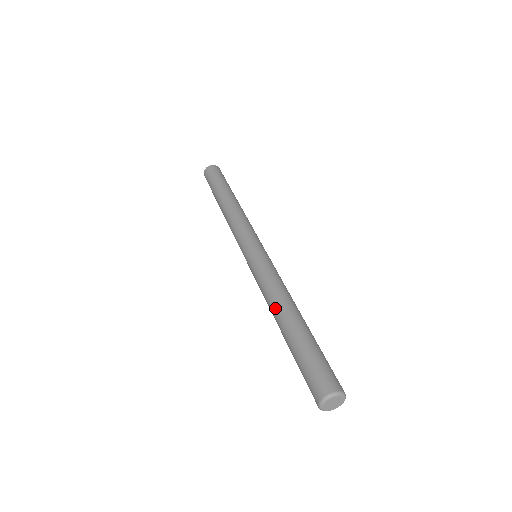
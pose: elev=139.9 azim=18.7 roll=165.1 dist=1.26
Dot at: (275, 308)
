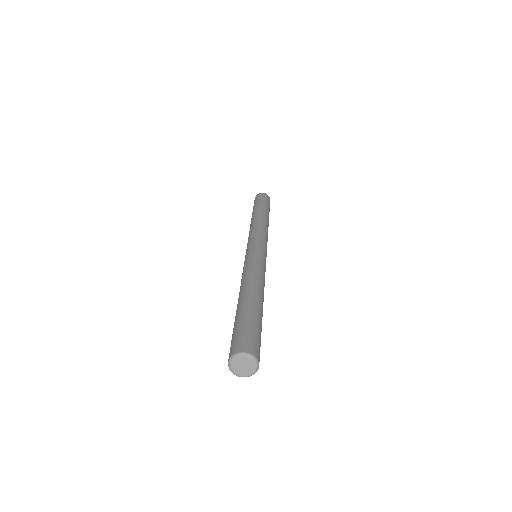
Dot at: (252, 284)
